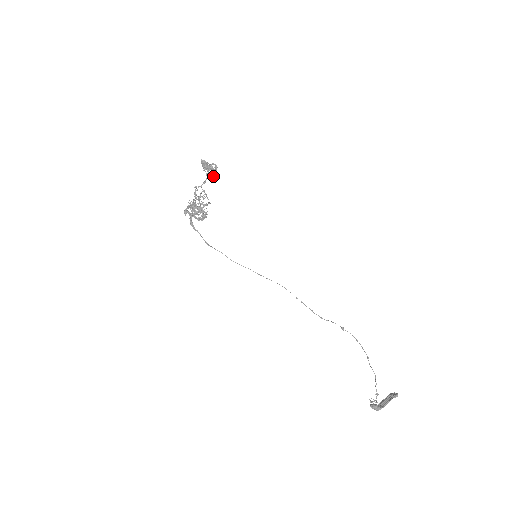
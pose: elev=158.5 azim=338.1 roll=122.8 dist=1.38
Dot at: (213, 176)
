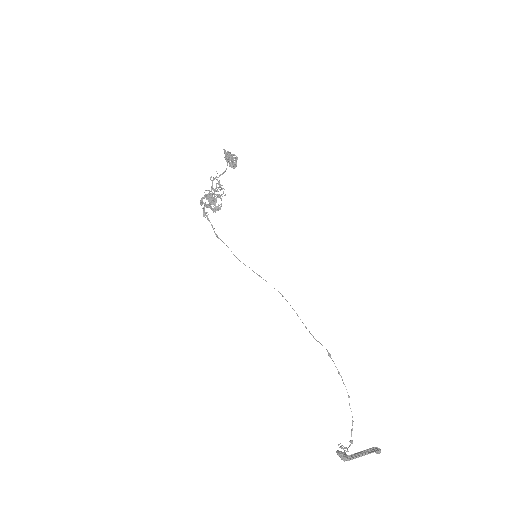
Dot at: (234, 167)
